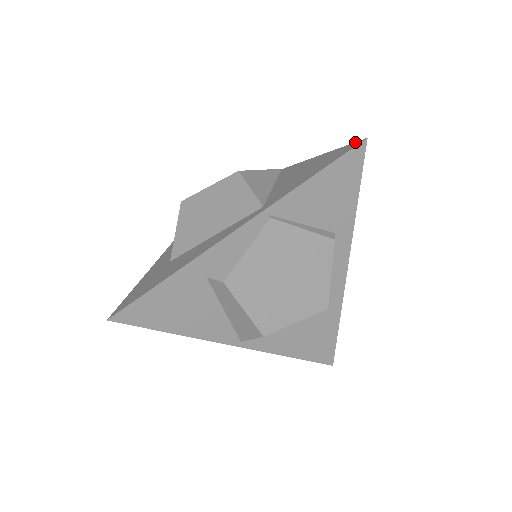
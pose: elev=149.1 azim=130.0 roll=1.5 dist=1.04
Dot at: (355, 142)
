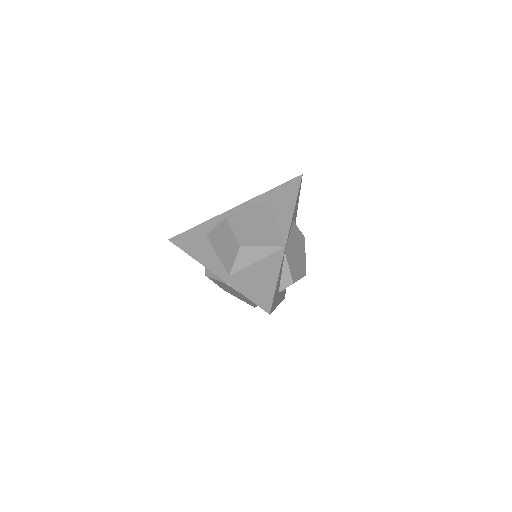
Dot at: (271, 306)
